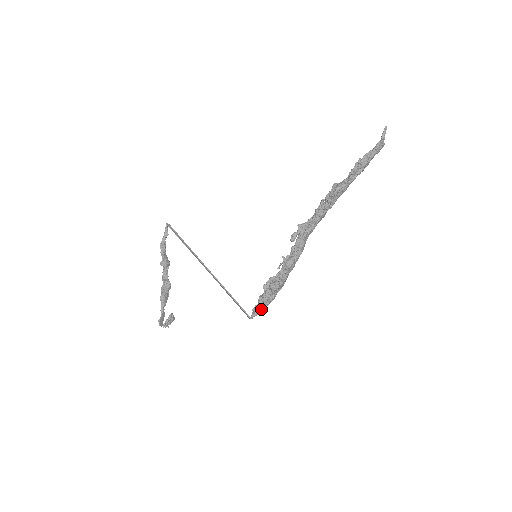
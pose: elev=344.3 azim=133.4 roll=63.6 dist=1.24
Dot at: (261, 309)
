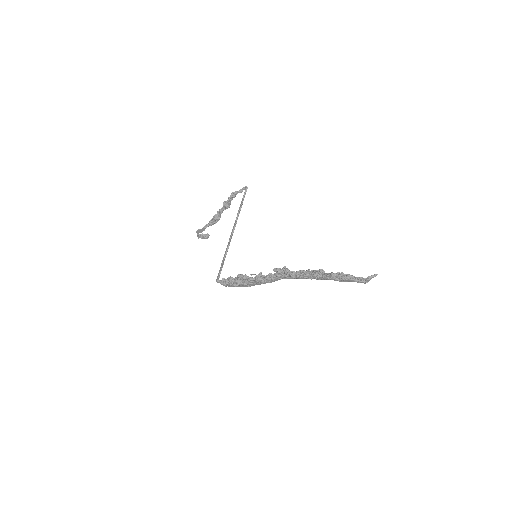
Dot at: (225, 283)
